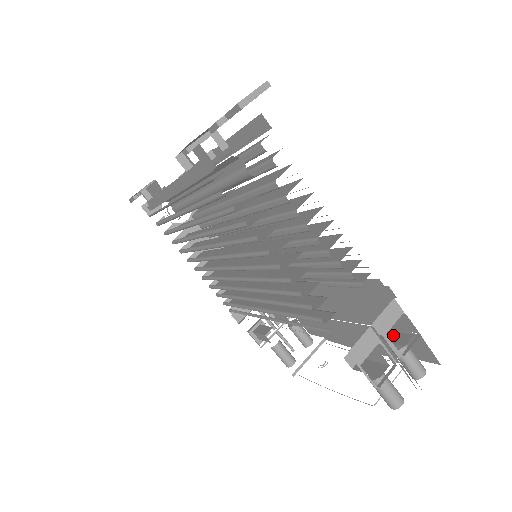
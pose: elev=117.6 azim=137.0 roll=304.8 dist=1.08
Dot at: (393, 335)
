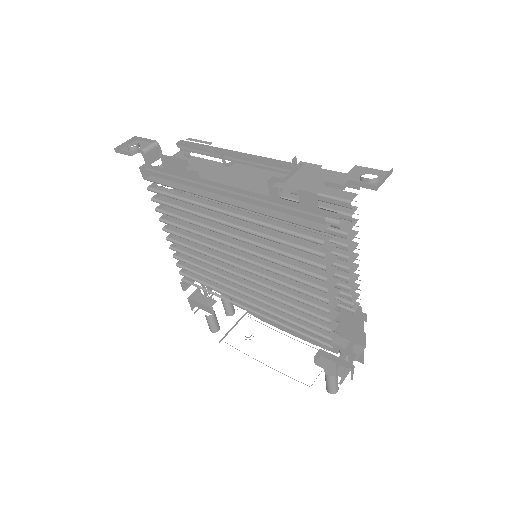
Dot at: (346, 342)
